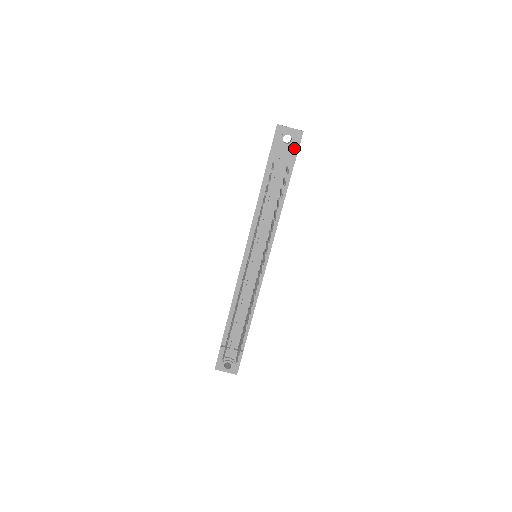
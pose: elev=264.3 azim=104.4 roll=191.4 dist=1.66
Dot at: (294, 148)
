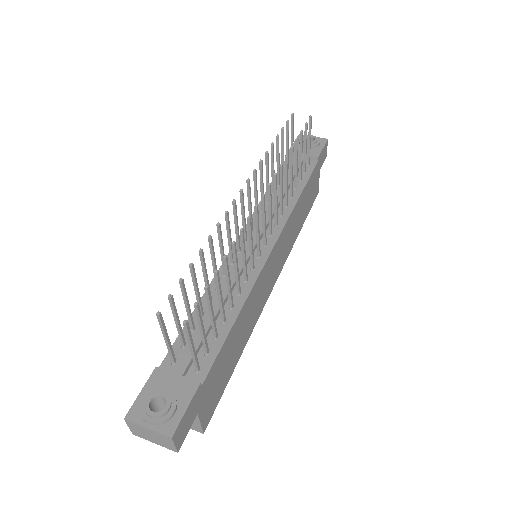
Dot at: (317, 149)
